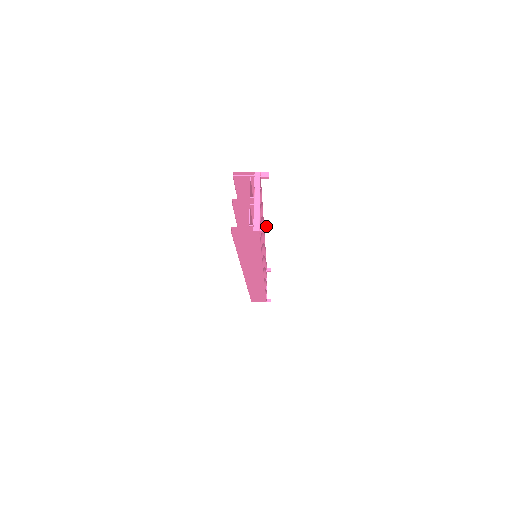
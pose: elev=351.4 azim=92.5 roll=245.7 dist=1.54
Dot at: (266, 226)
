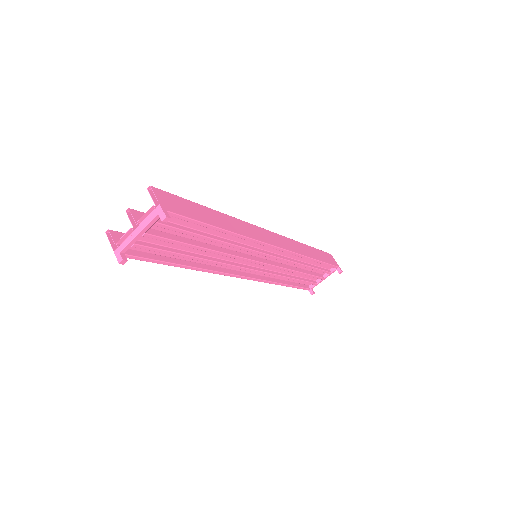
Dot at: (122, 258)
